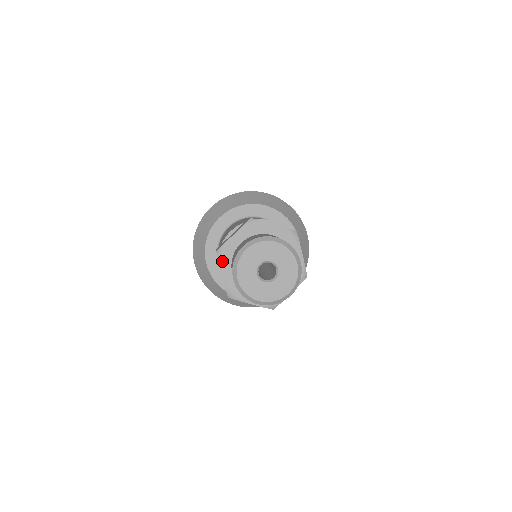
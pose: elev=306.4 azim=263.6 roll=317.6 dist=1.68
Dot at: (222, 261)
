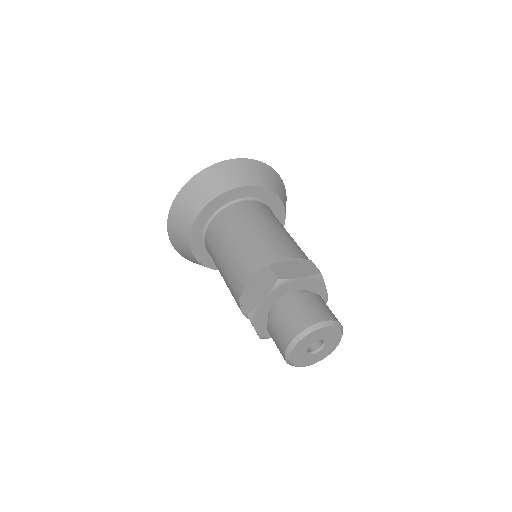
Dot at: (254, 321)
